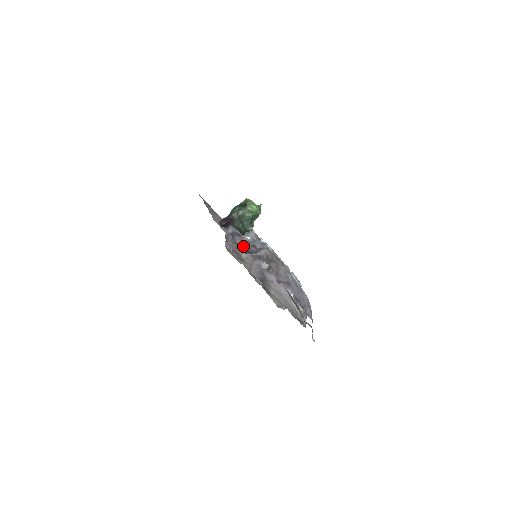
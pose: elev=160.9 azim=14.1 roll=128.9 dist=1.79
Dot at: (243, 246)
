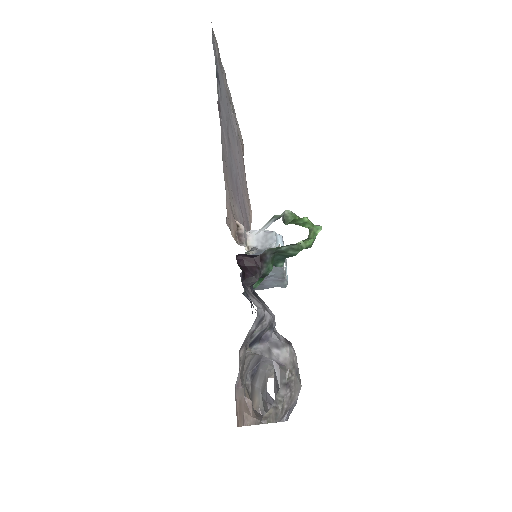
Dot at: (257, 335)
